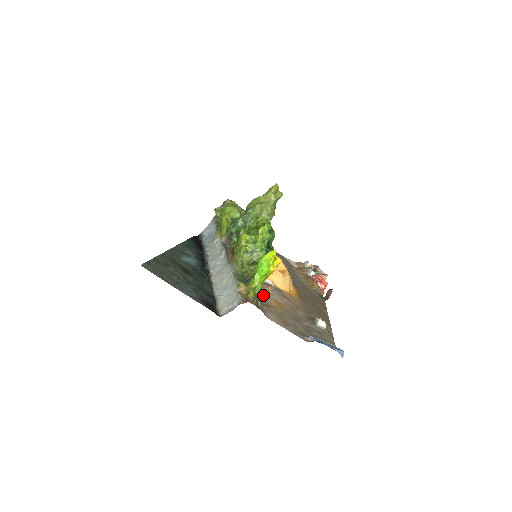
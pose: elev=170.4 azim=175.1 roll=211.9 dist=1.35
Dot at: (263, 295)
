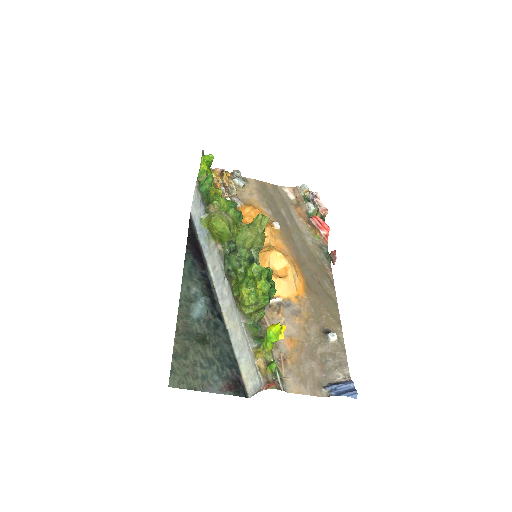
Dot at: occluded
